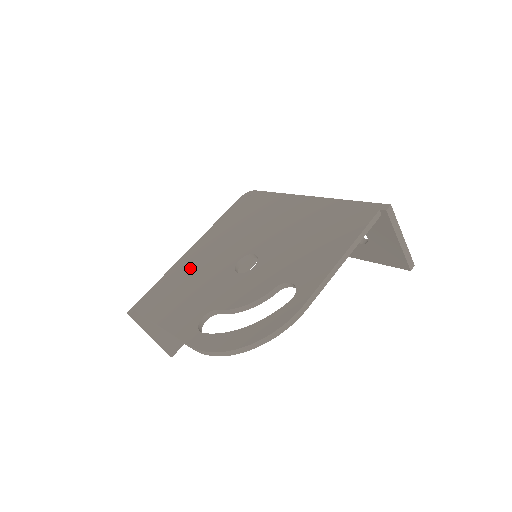
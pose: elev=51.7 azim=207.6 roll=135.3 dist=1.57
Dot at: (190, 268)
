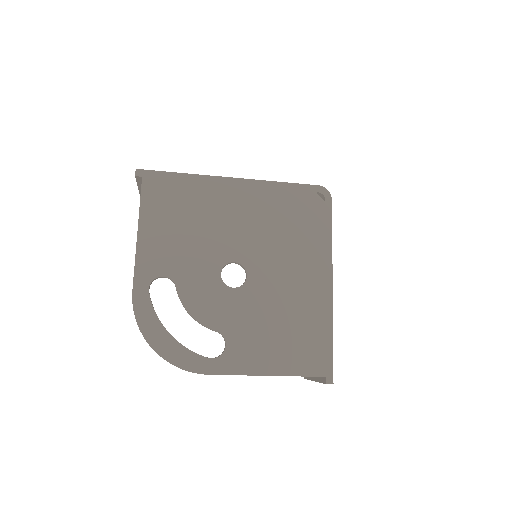
Dot at: (211, 205)
